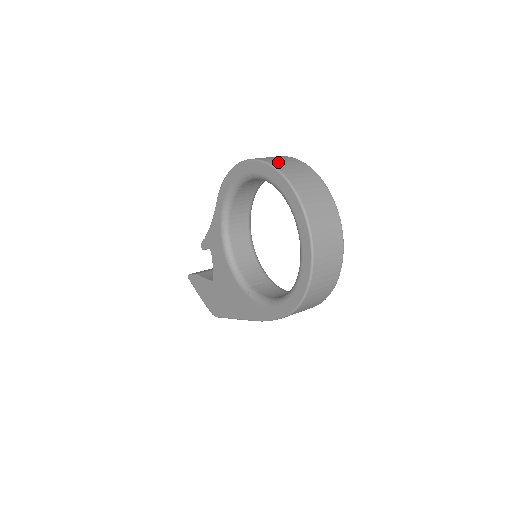
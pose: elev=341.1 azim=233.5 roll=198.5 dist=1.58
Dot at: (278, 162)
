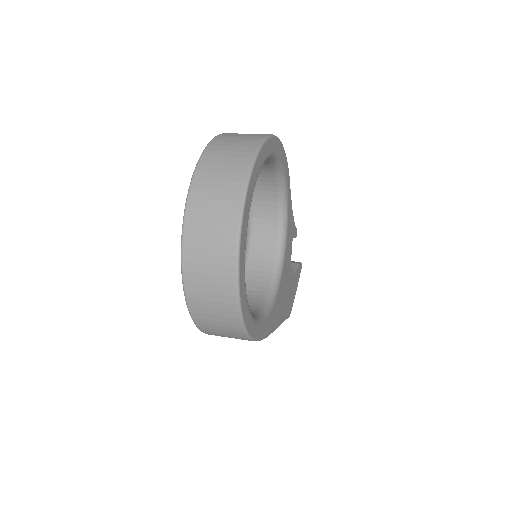
Dot at: (225, 140)
